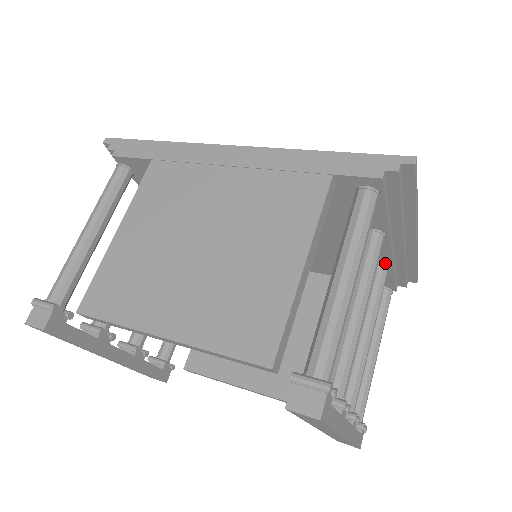
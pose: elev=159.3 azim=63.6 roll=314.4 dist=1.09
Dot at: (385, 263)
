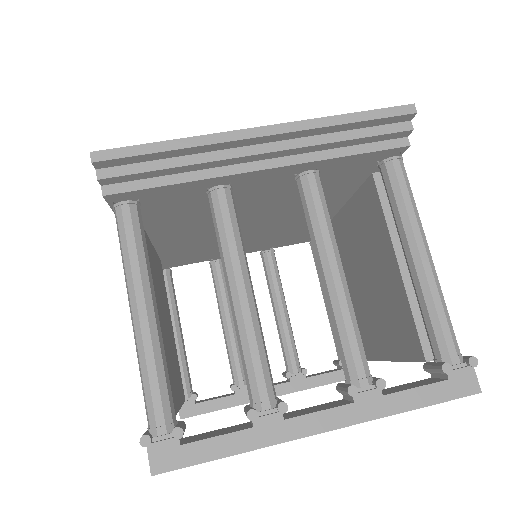
Dot at: (298, 175)
